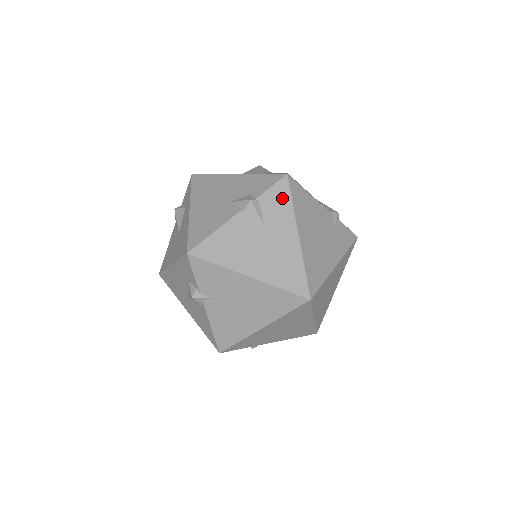
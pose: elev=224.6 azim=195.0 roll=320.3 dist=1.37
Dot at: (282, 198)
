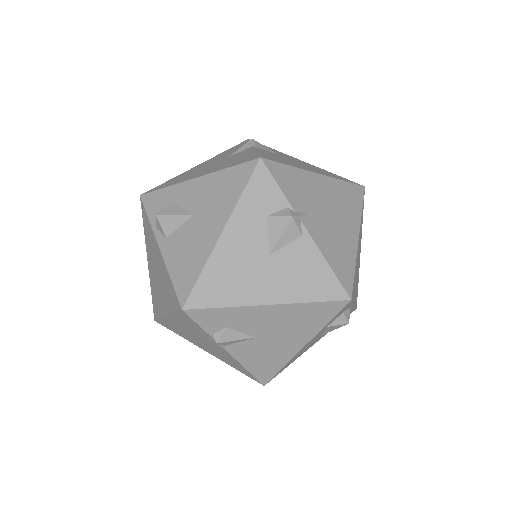
Dot at: (265, 146)
